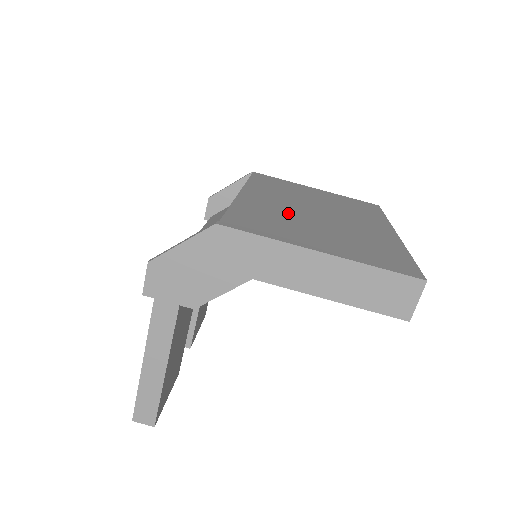
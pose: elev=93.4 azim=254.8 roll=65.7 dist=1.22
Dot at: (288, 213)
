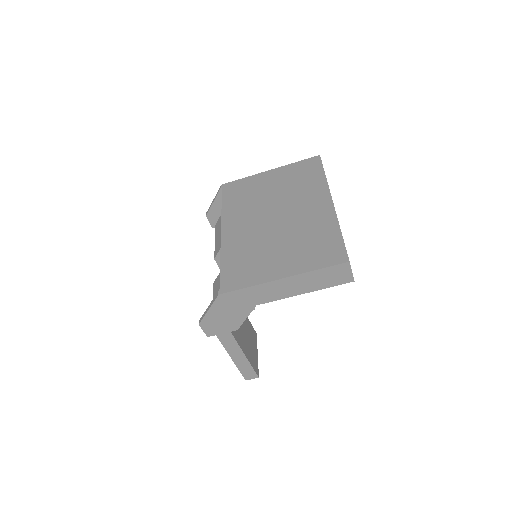
Dot at: (256, 238)
